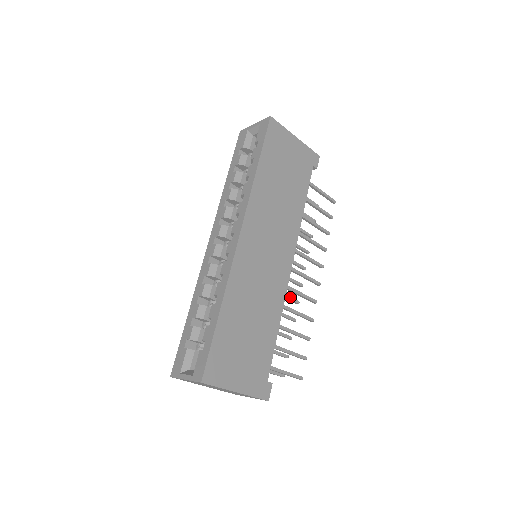
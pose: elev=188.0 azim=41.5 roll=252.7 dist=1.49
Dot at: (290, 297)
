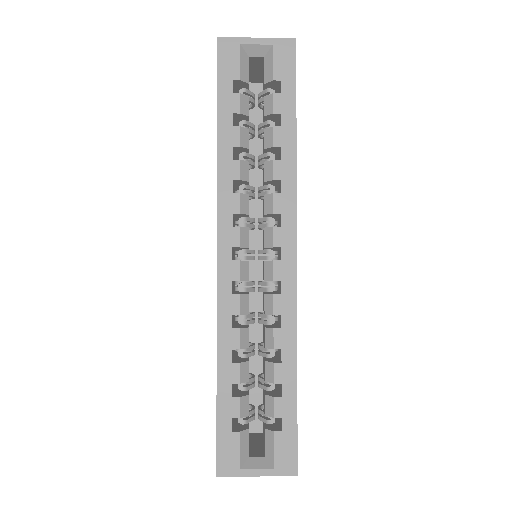
Dot at: occluded
